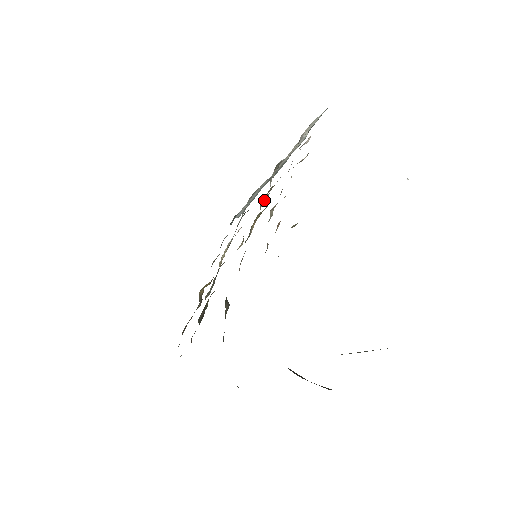
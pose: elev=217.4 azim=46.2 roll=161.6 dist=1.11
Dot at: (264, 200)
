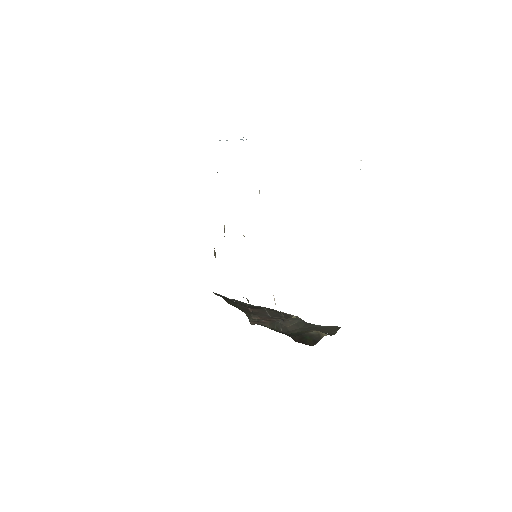
Dot at: occluded
